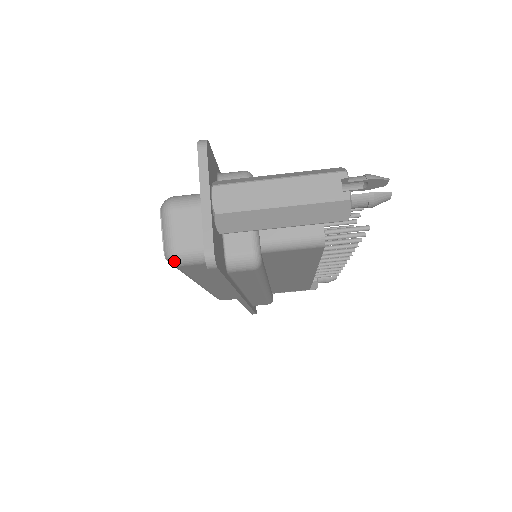
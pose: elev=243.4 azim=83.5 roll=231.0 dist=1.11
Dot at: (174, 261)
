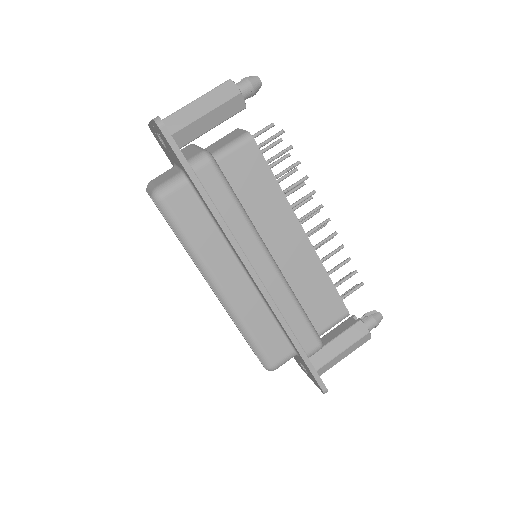
Dot at: (158, 194)
